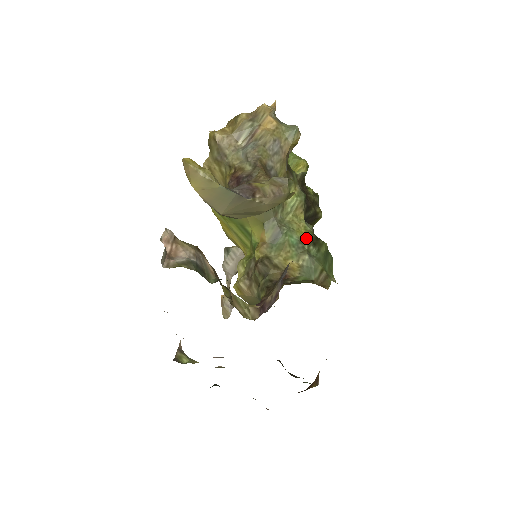
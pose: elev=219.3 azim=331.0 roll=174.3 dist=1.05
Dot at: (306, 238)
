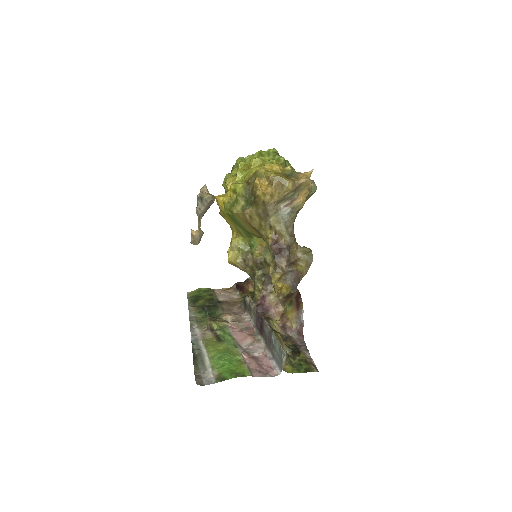
Dot at: occluded
